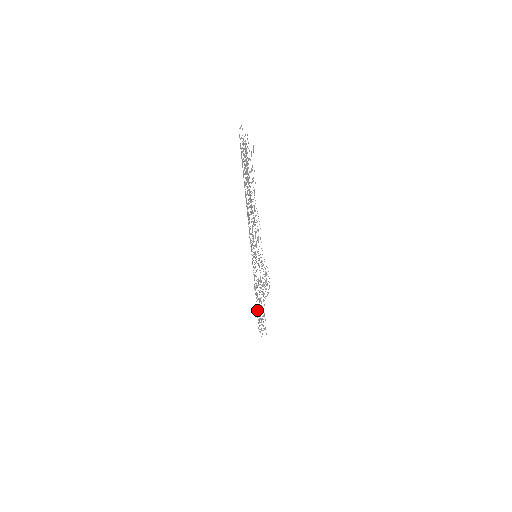
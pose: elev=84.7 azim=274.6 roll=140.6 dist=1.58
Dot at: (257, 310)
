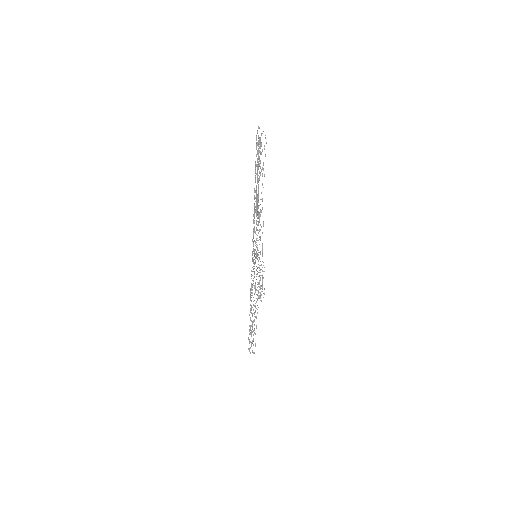
Dot at: occluded
